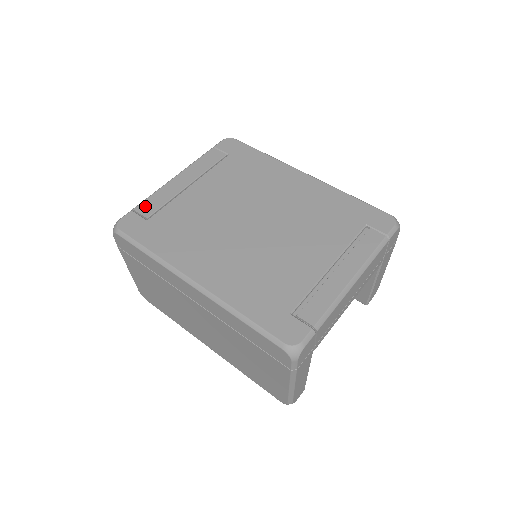
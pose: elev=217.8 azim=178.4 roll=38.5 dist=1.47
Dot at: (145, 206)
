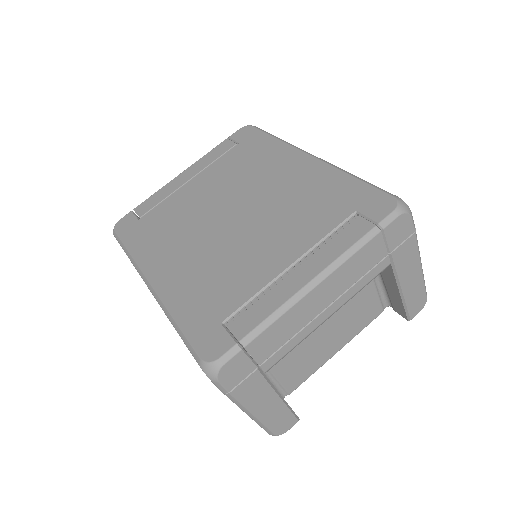
Dot at: (143, 206)
